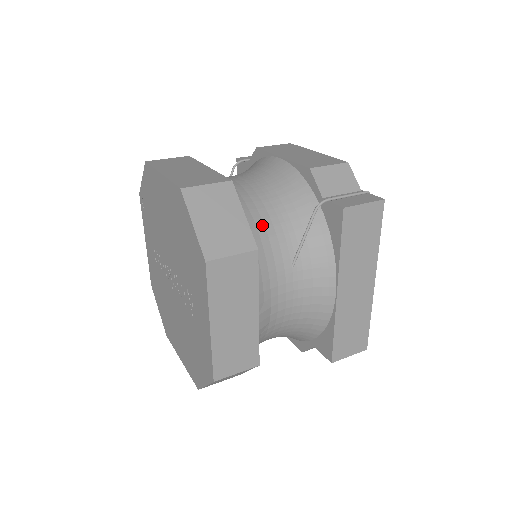
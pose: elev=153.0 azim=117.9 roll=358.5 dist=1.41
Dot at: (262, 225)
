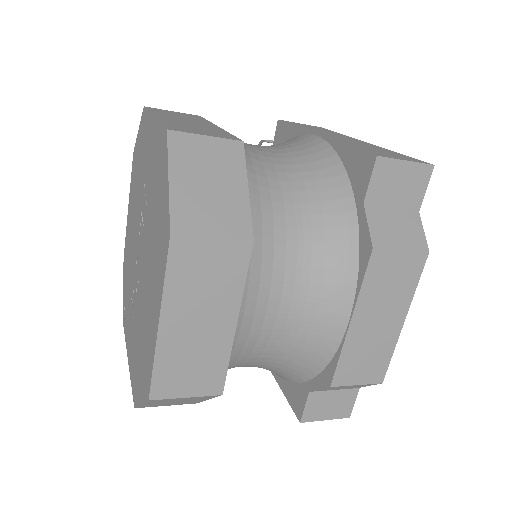
Dot at: occluded
